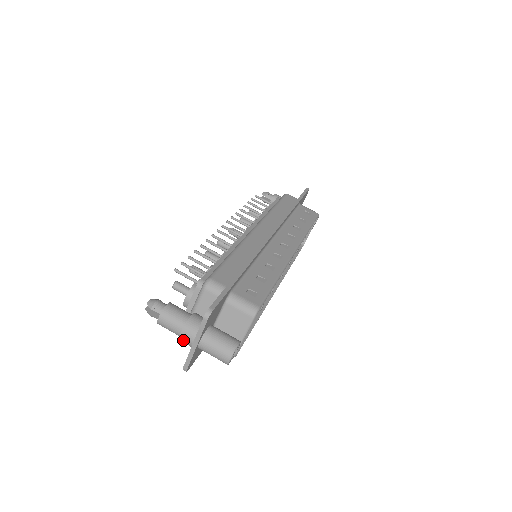
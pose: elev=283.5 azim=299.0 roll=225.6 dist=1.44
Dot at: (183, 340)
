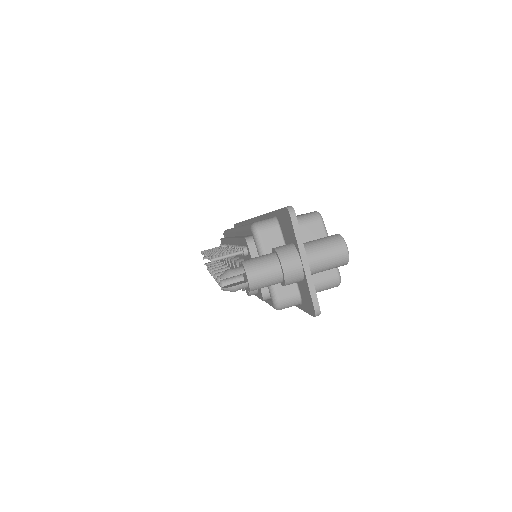
Dot at: (289, 272)
